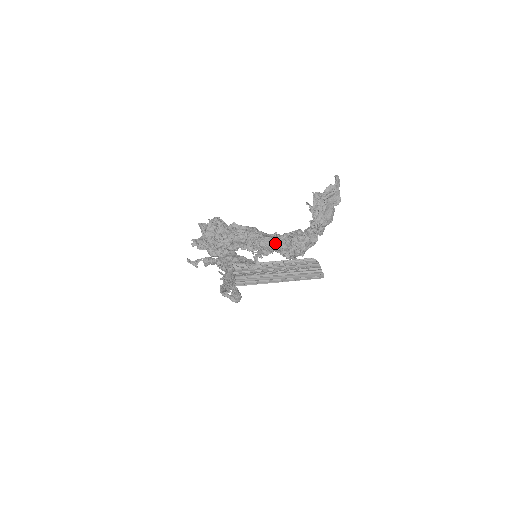
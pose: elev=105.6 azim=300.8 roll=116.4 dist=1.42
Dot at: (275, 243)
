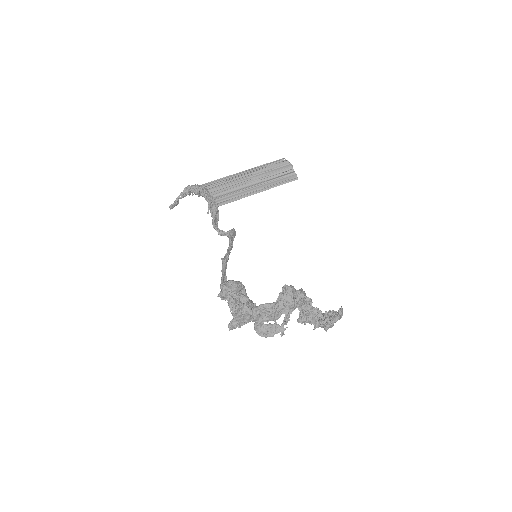
Dot at: (288, 307)
